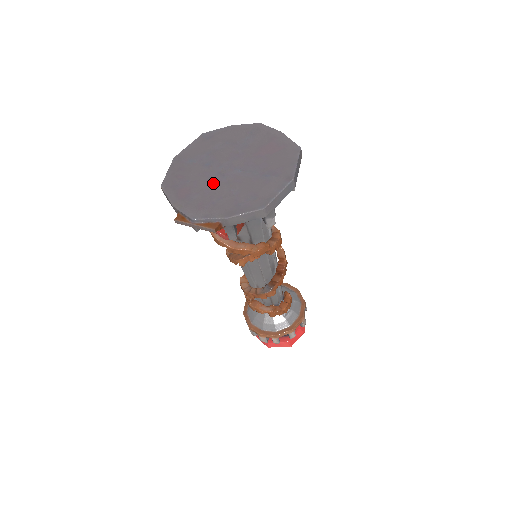
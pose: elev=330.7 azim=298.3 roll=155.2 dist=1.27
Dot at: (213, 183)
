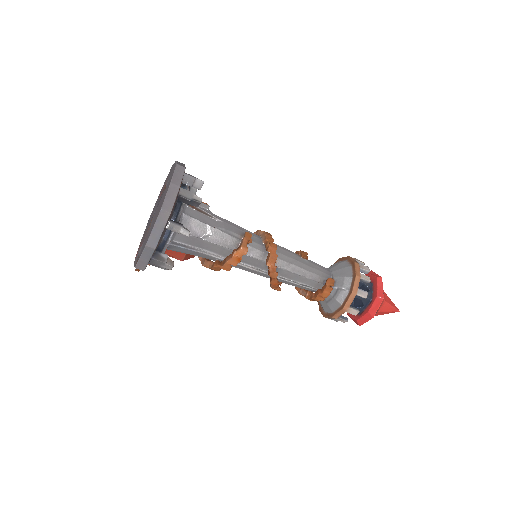
Dot at: (148, 227)
